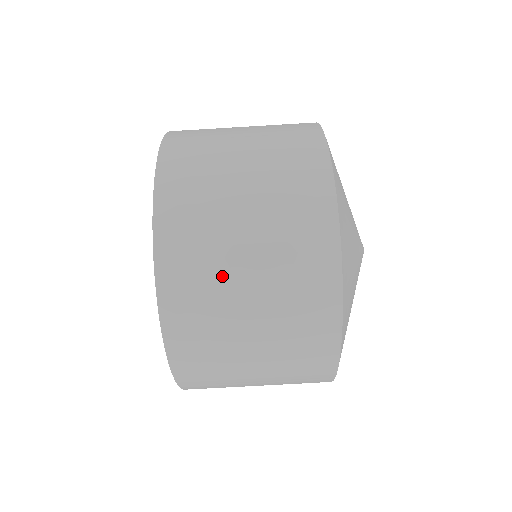
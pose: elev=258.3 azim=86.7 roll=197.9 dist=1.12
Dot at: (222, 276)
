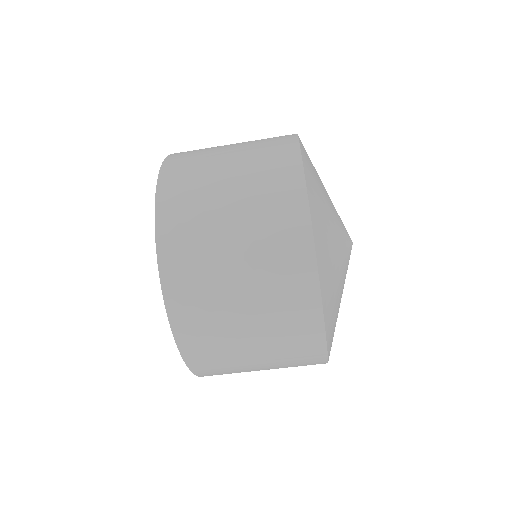
Dot at: (210, 235)
